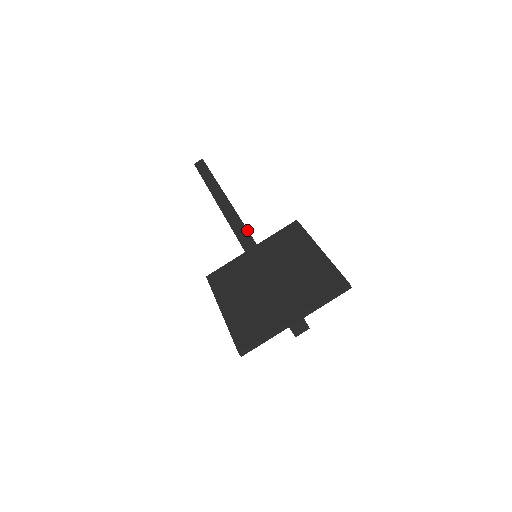
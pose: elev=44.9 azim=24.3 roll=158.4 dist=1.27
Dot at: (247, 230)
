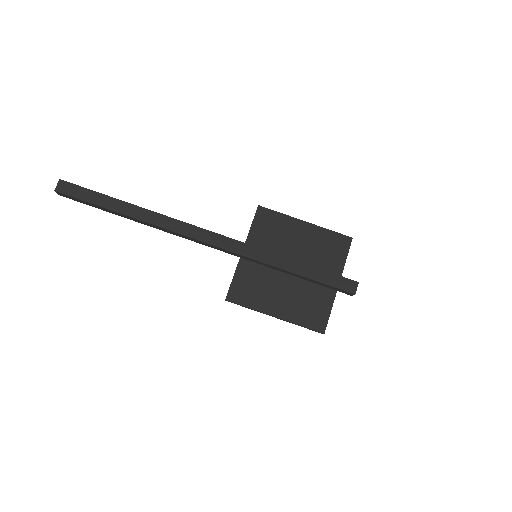
Dot at: (234, 240)
